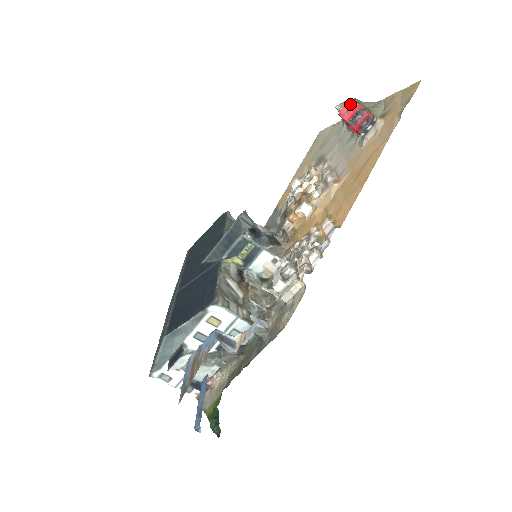
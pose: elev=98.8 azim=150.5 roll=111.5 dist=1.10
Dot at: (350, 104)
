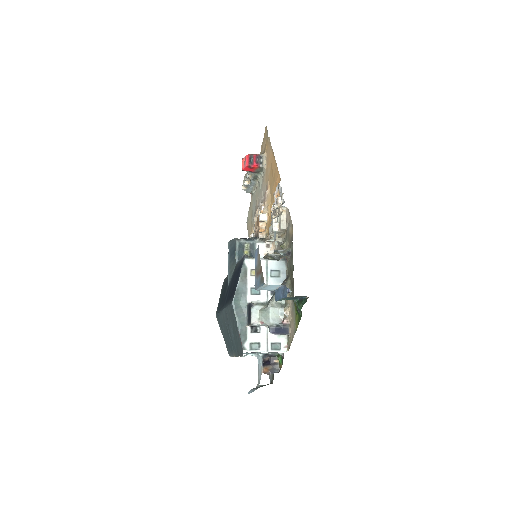
Dot at: (244, 160)
